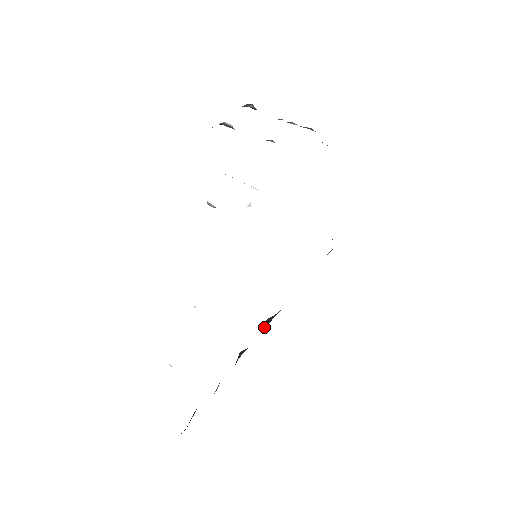
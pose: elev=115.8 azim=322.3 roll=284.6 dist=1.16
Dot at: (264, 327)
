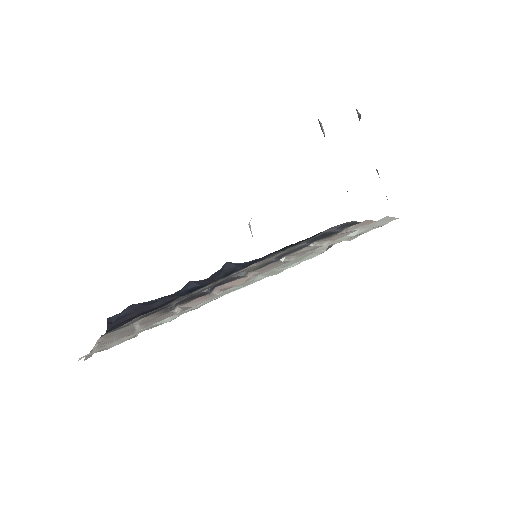
Dot at: (221, 268)
